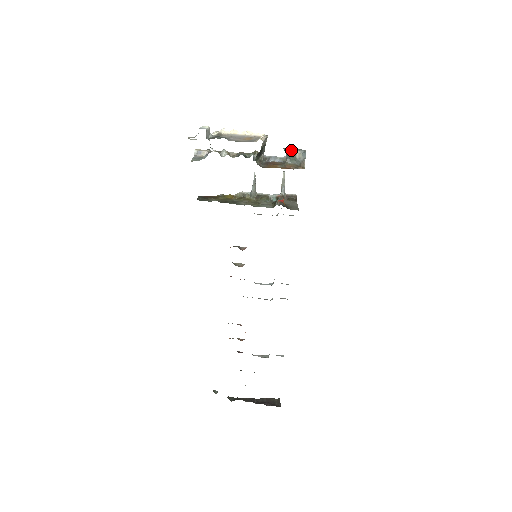
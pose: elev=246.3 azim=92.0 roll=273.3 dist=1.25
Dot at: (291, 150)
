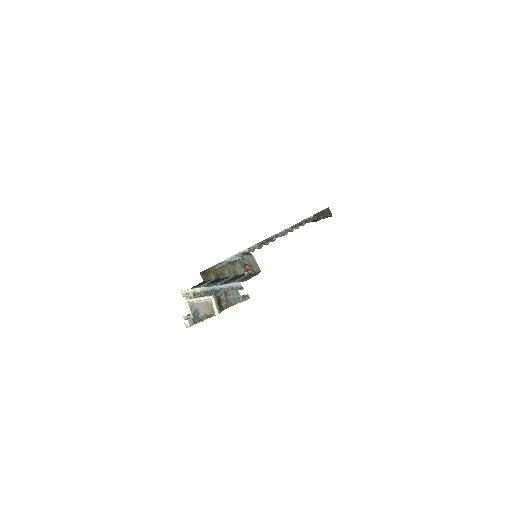
Dot at: occluded
